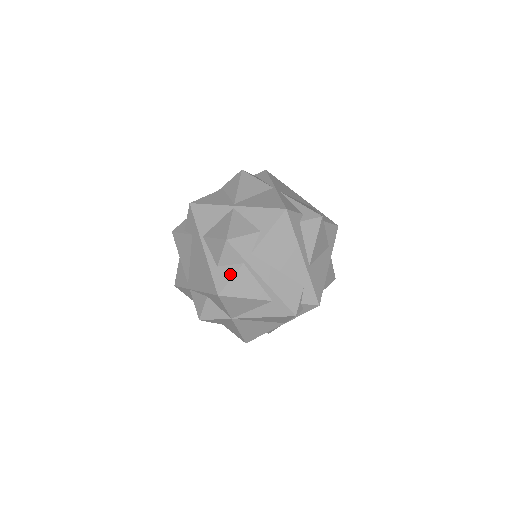
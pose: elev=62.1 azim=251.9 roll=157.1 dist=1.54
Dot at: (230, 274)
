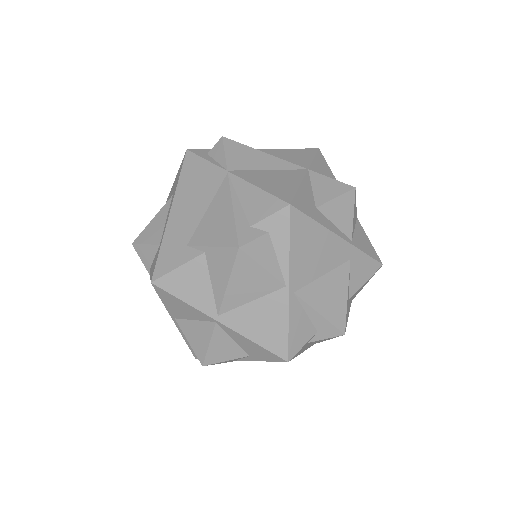
Dot at: occluded
